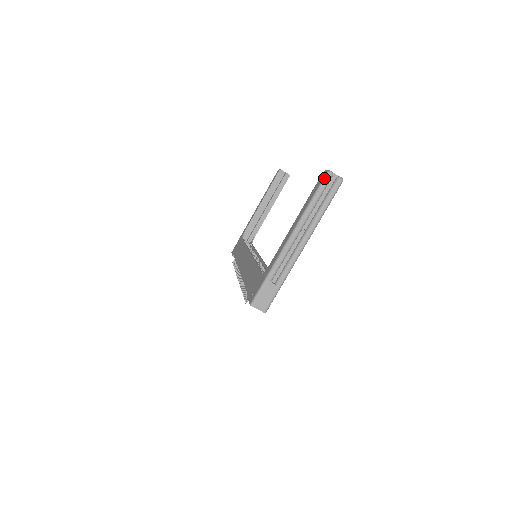
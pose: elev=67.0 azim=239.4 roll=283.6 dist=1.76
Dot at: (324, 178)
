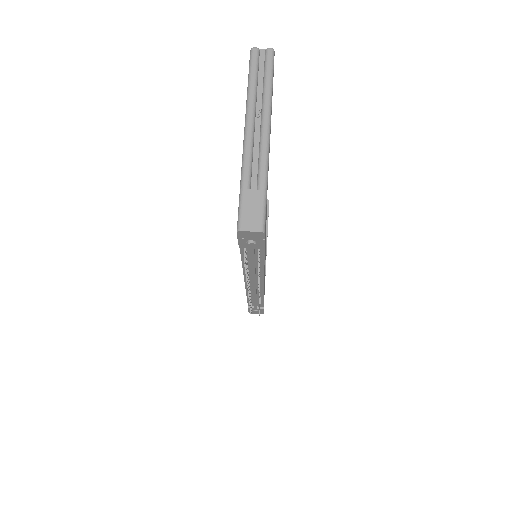
Dot at: (250, 56)
